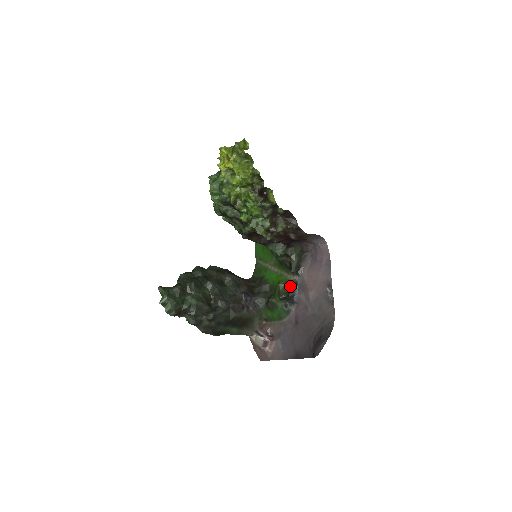
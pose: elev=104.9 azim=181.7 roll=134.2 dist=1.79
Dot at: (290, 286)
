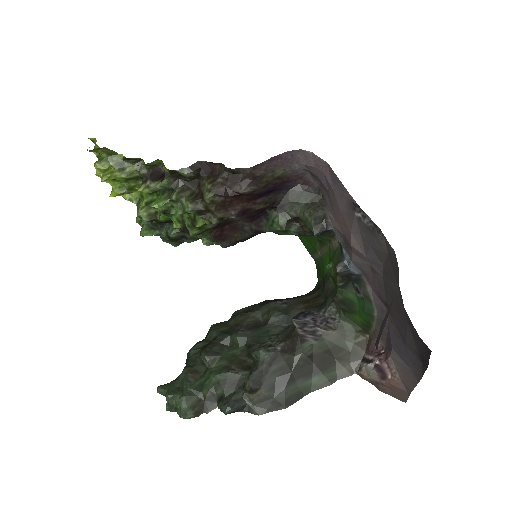
Dot at: (337, 257)
